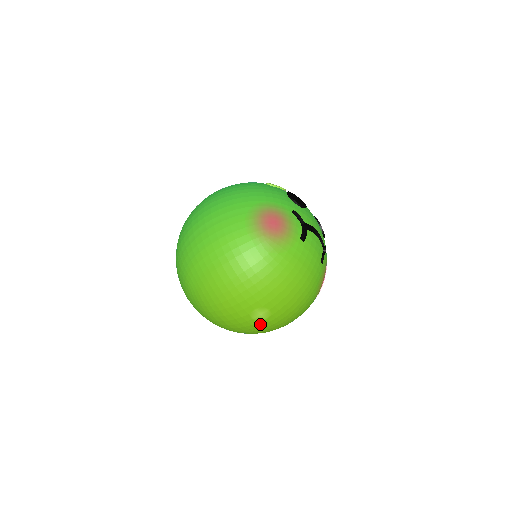
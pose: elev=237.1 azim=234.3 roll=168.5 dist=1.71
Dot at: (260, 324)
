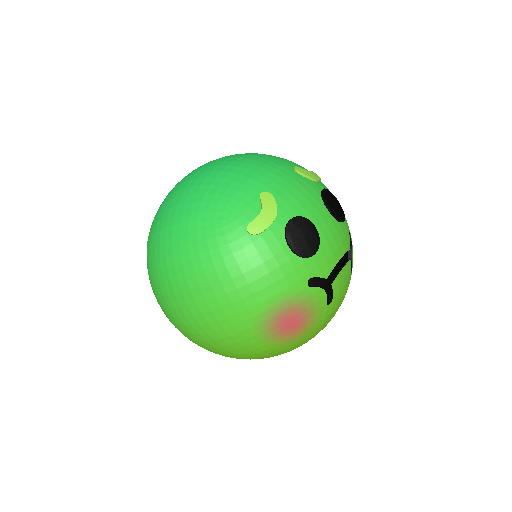
Dot at: occluded
